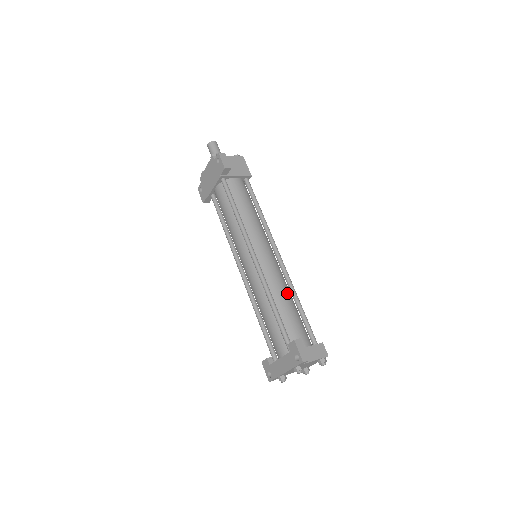
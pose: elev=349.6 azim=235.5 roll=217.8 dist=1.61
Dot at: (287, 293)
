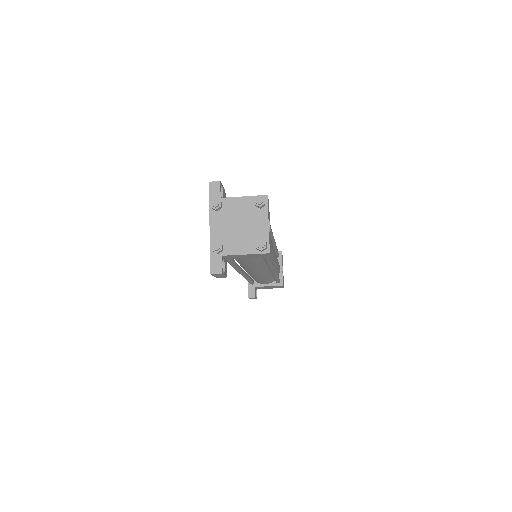
Dot at: occluded
